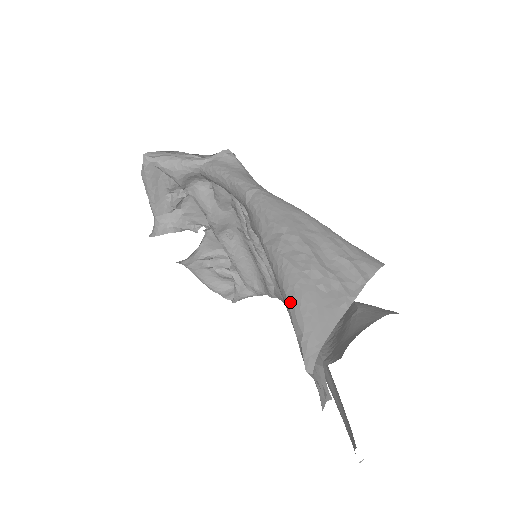
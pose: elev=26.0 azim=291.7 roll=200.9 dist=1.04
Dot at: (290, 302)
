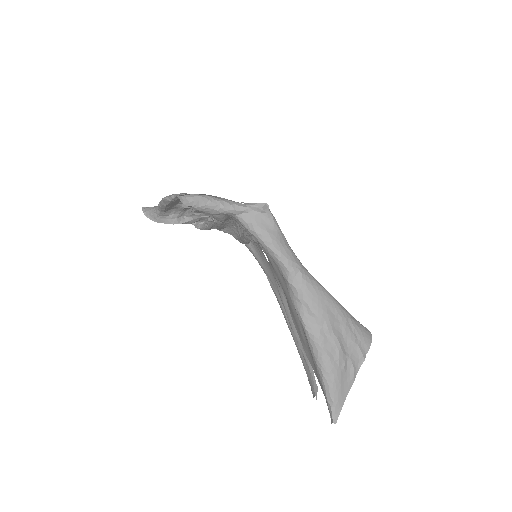
Dot at: (326, 381)
